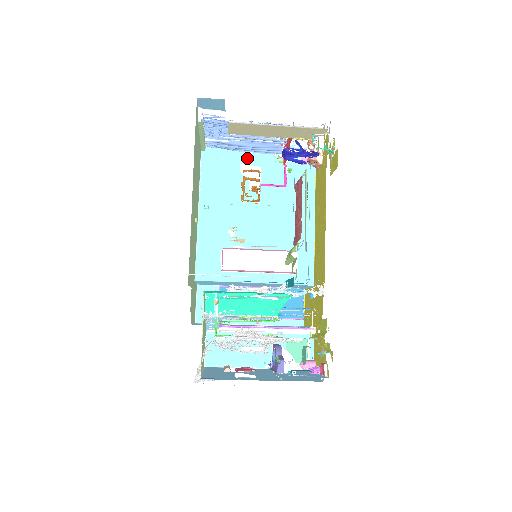
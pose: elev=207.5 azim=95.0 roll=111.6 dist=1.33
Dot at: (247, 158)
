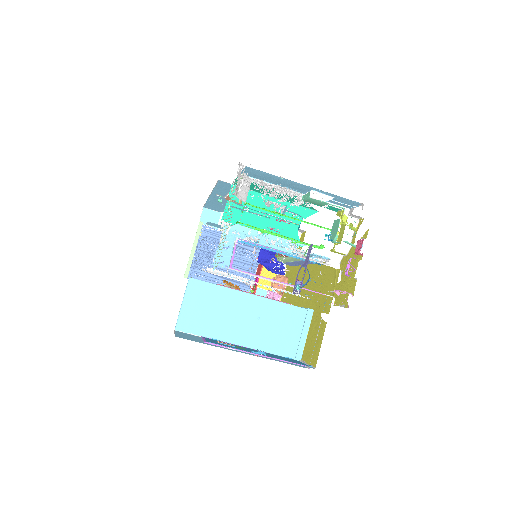
Dot at: occluded
